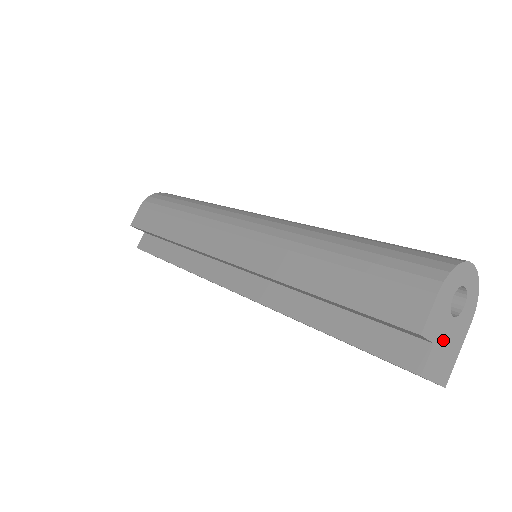
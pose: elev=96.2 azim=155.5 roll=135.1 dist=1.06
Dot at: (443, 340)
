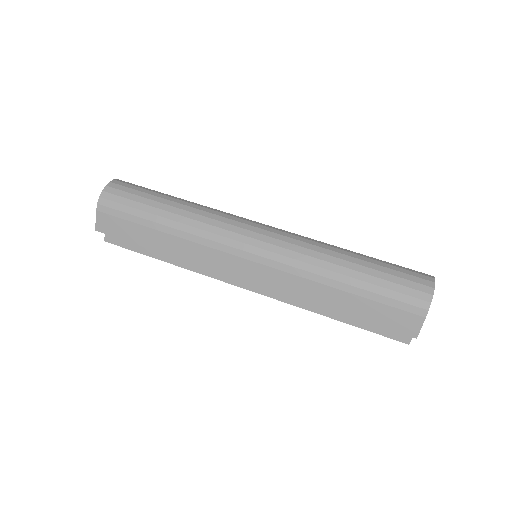
Dot at: occluded
